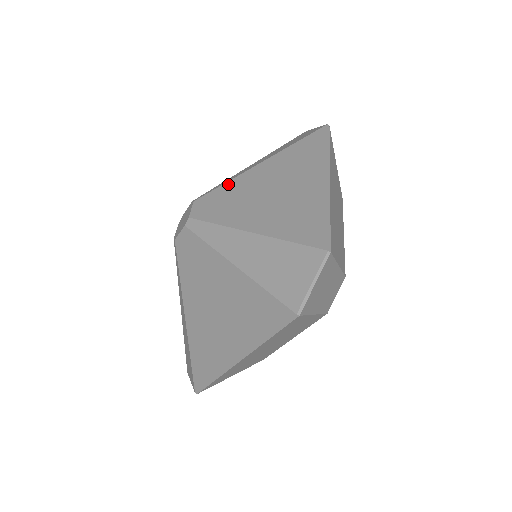
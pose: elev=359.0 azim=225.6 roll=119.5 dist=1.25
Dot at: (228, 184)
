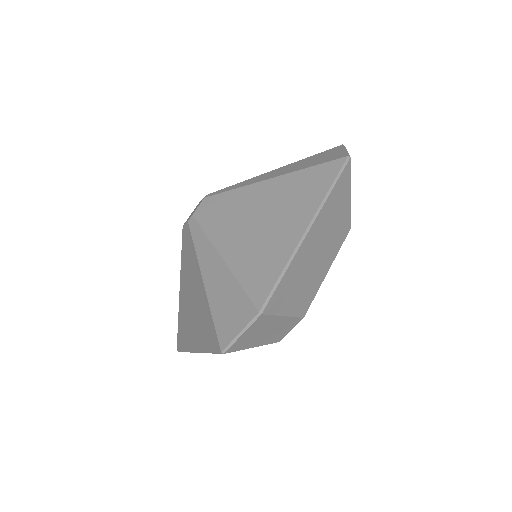
Dot at: (236, 191)
